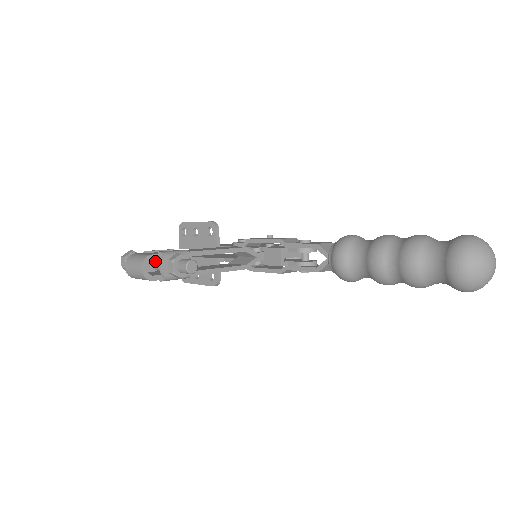
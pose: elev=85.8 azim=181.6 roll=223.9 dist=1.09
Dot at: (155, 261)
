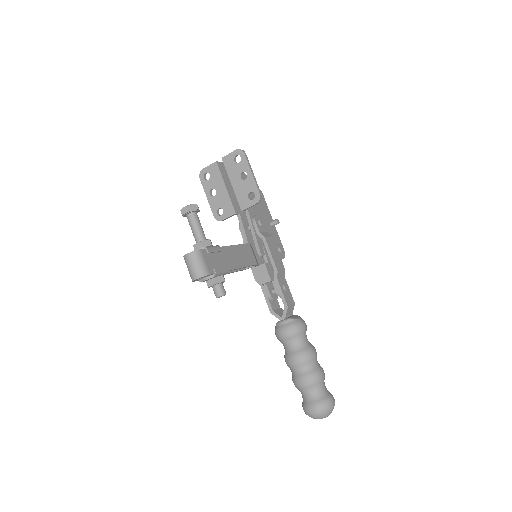
Dot at: occluded
